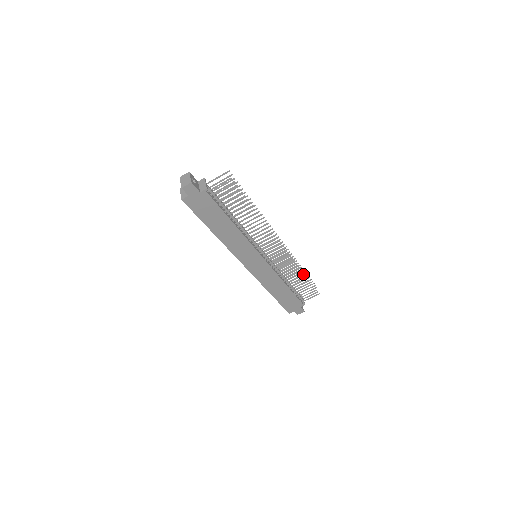
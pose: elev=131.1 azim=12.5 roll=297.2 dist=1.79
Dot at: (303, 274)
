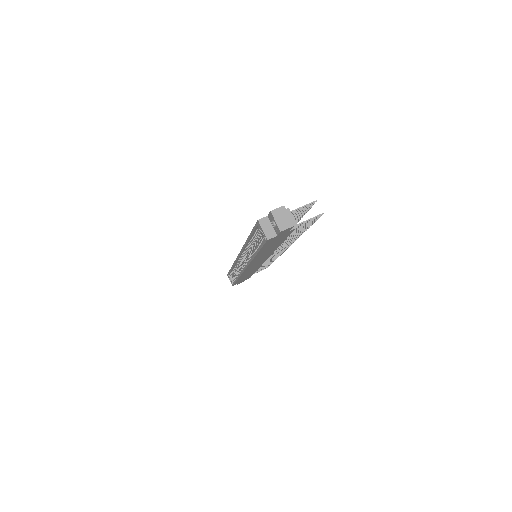
Dot at: occluded
